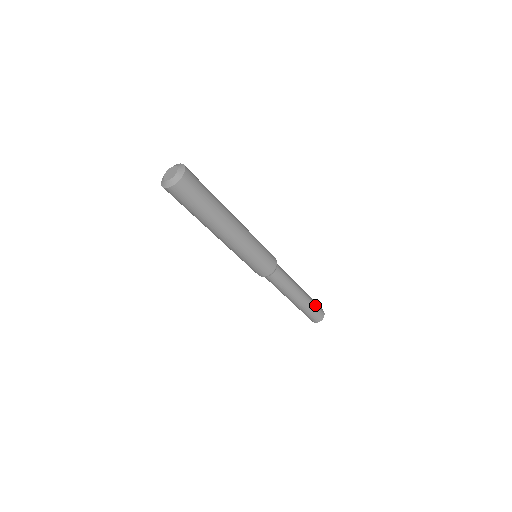
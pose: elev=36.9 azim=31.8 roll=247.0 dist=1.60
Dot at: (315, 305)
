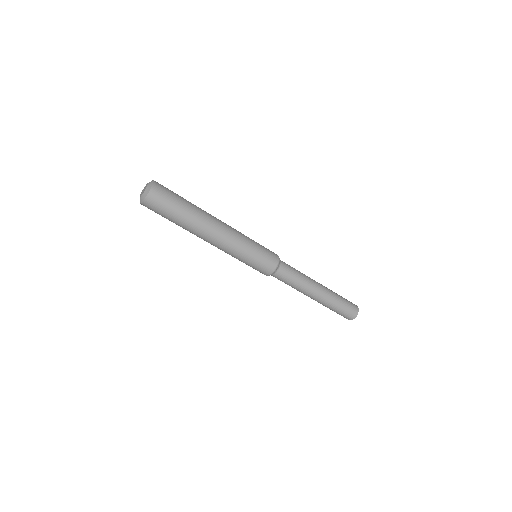
Dot at: (340, 307)
